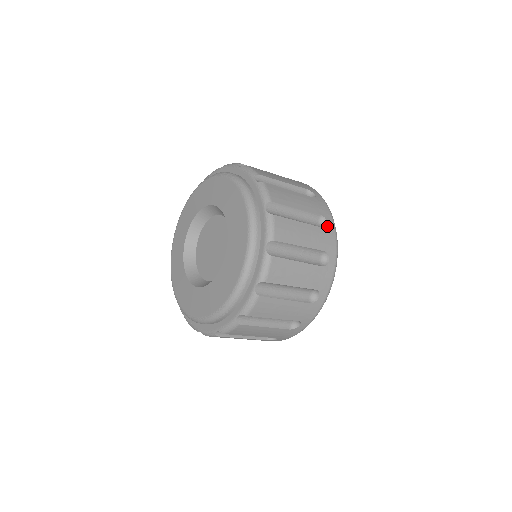
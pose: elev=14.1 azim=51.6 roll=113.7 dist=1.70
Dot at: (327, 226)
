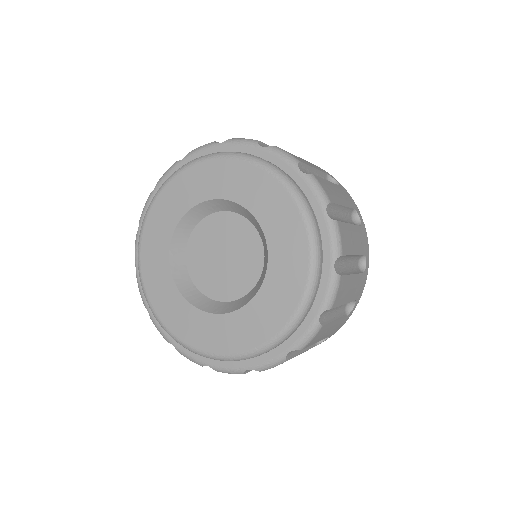
Dot at: occluded
